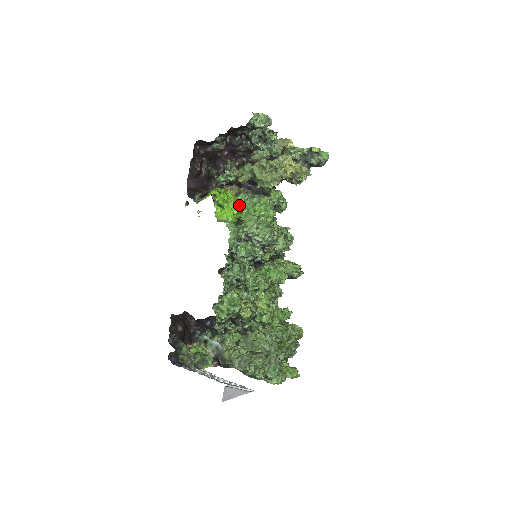
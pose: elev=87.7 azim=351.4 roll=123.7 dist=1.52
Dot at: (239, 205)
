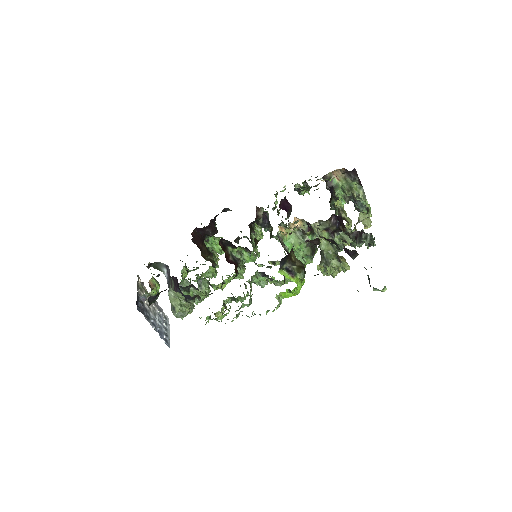
Dot at: occluded
